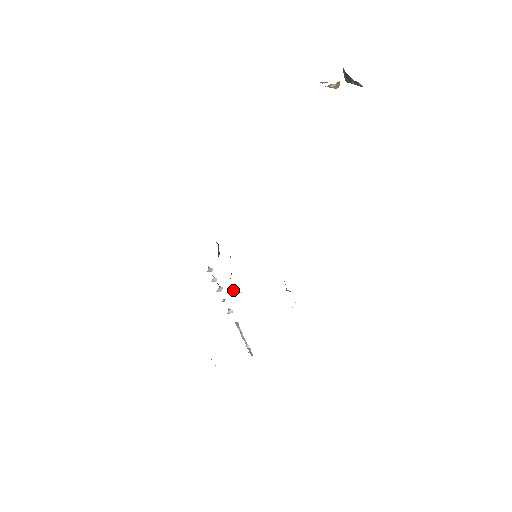
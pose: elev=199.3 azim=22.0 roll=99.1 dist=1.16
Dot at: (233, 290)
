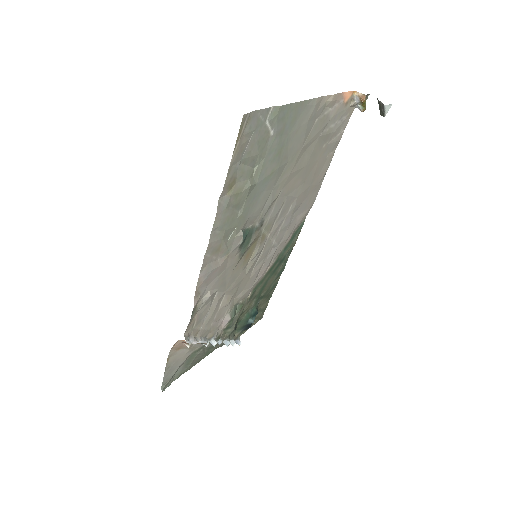
Dot at: (229, 315)
